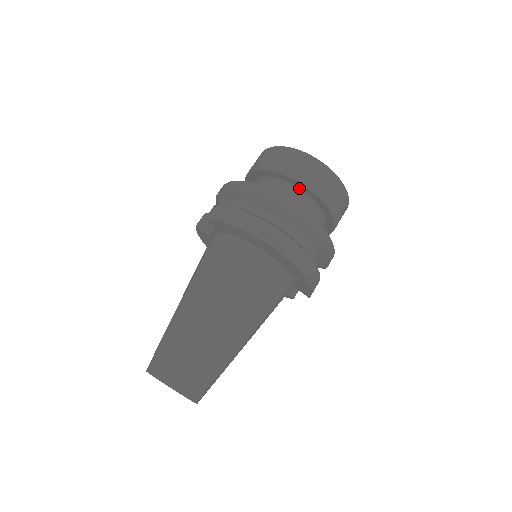
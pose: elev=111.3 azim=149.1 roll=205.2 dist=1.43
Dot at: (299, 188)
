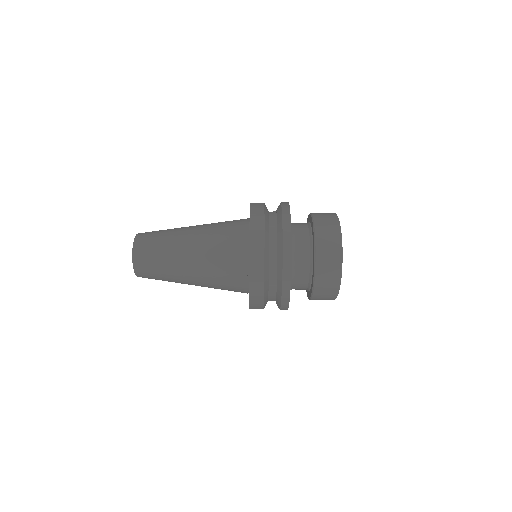
Dot at: (313, 247)
